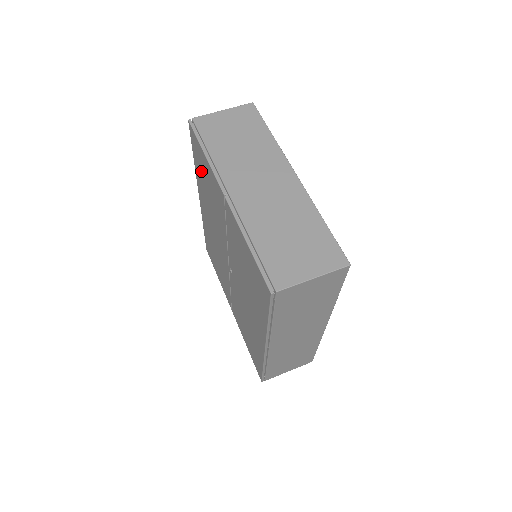
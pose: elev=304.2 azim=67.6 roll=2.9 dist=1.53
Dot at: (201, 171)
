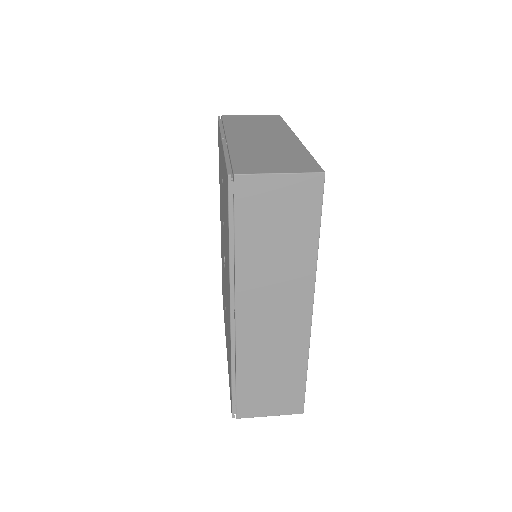
Dot at: occluded
